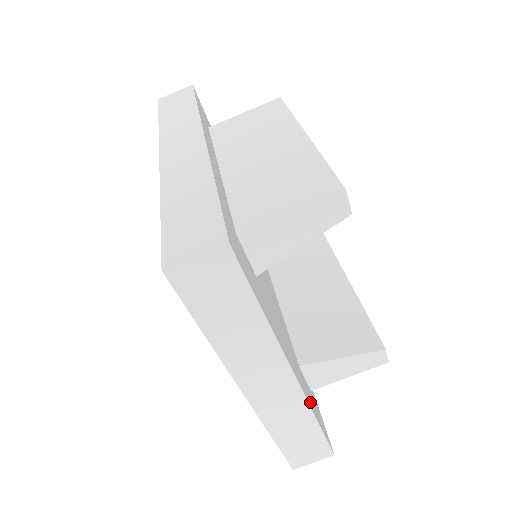
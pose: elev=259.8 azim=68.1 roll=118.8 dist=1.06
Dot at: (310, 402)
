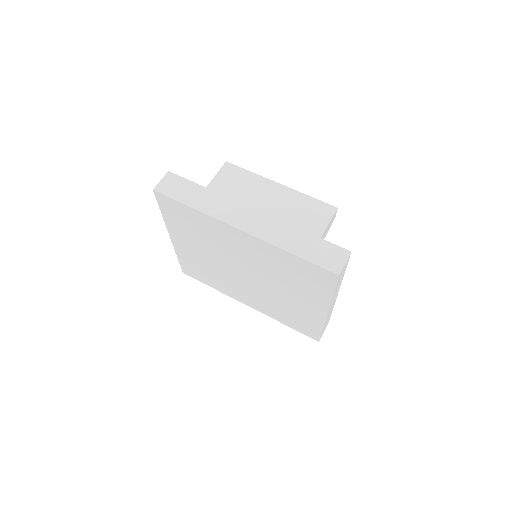
Dot at: occluded
